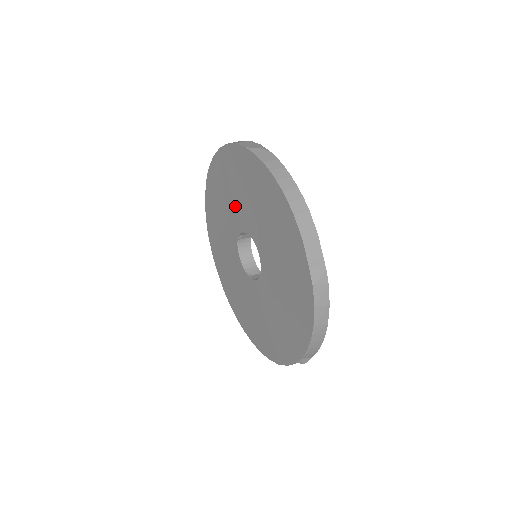
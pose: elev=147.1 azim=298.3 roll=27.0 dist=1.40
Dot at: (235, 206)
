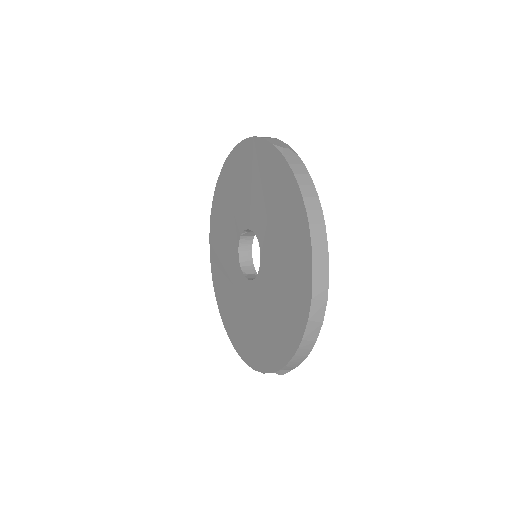
Dot at: (247, 201)
